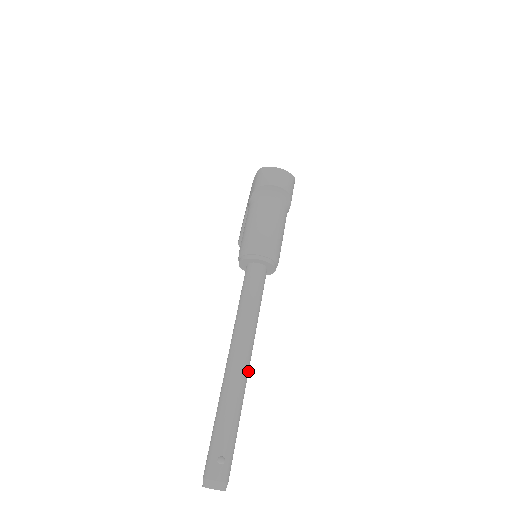
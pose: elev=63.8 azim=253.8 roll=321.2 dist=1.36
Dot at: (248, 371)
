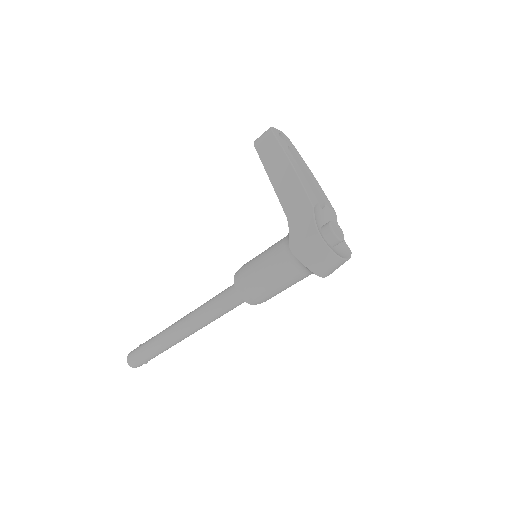
Dot at: occluded
